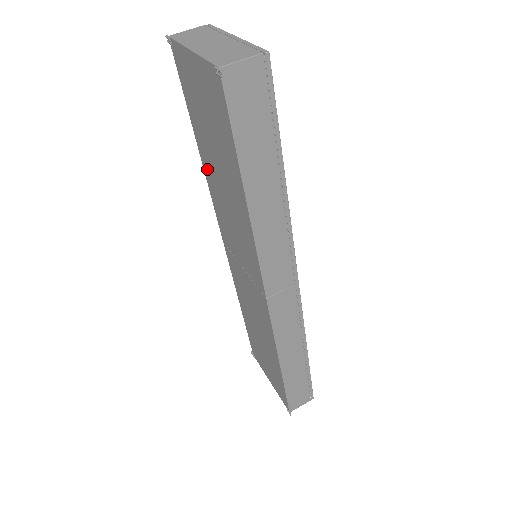
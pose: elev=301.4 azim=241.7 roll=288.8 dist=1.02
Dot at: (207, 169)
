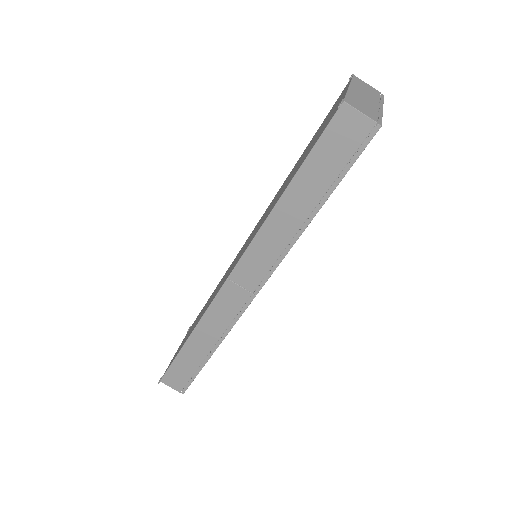
Dot at: (290, 173)
